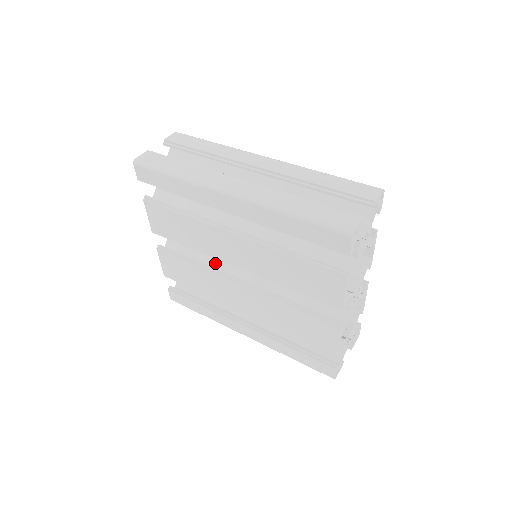
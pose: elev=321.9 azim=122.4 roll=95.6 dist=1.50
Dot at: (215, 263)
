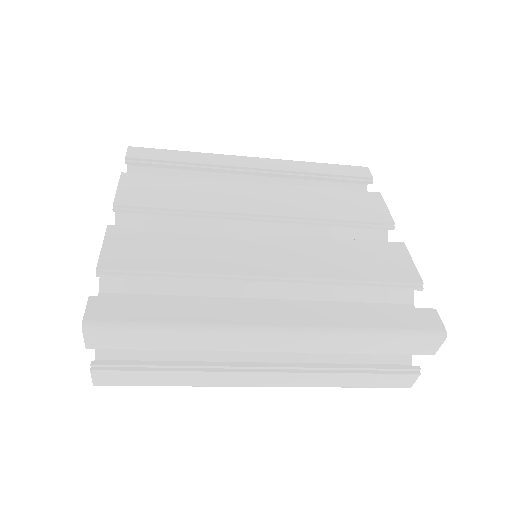
Dot at: occluded
